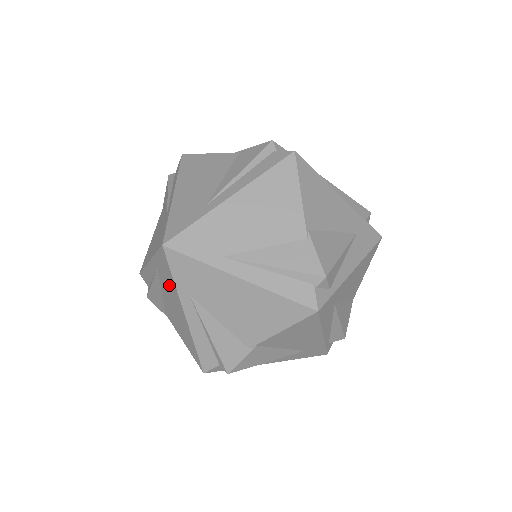
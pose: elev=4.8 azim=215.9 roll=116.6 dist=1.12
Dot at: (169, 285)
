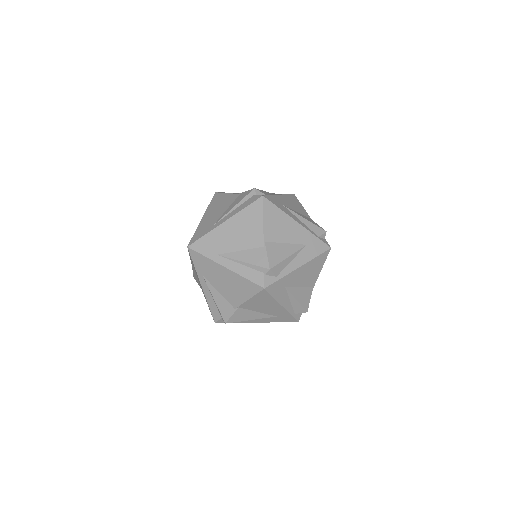
Dot at: occluded
